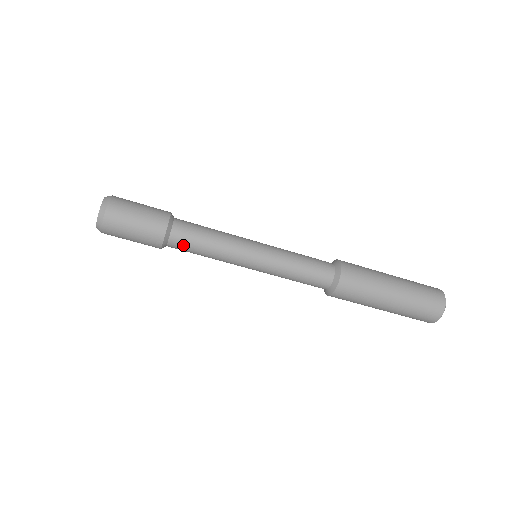
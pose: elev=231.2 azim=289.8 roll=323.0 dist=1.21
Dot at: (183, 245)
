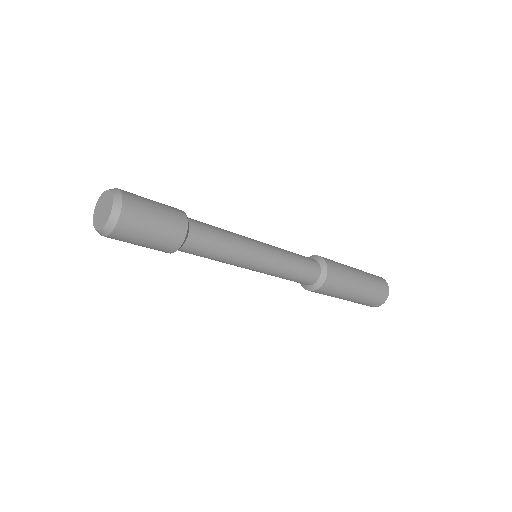
Dot at: (200, 244)
